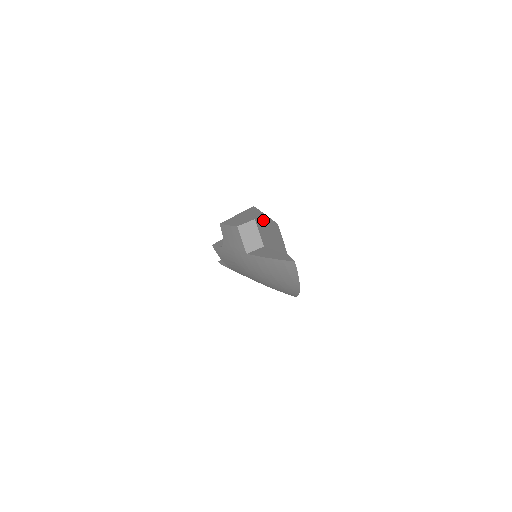
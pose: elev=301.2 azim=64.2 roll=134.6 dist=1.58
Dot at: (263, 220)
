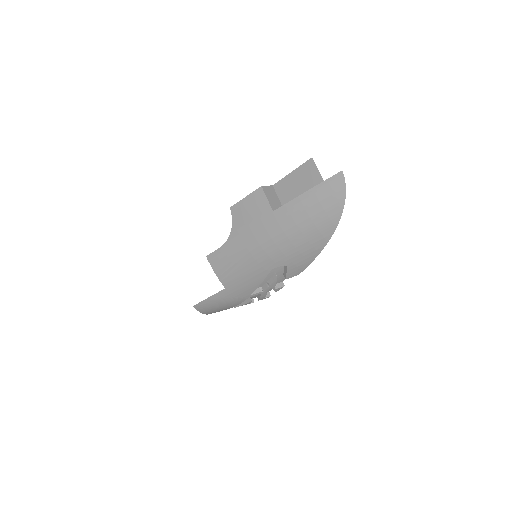
Dot at: (287, 175)
